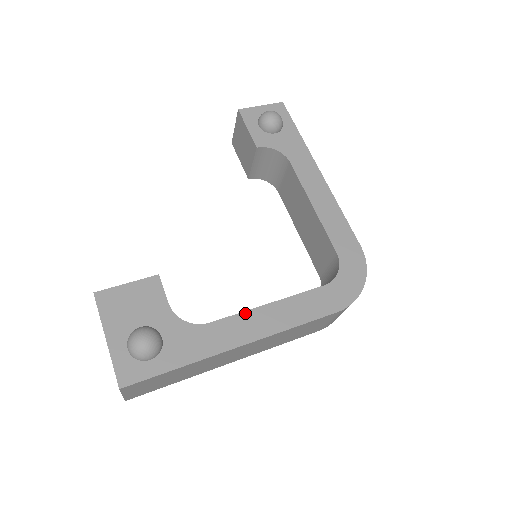
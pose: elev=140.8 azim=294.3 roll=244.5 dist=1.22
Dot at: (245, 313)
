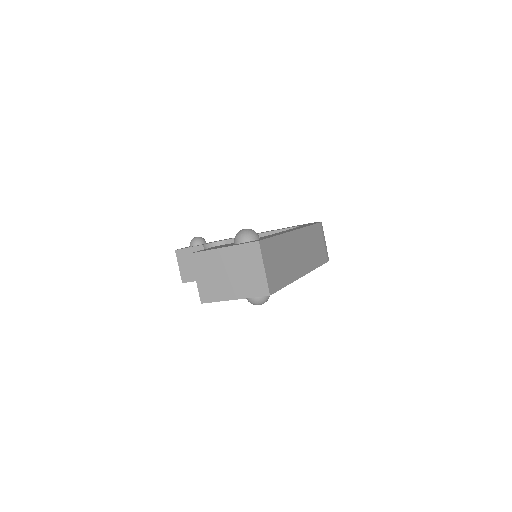
Dot at: occluded
